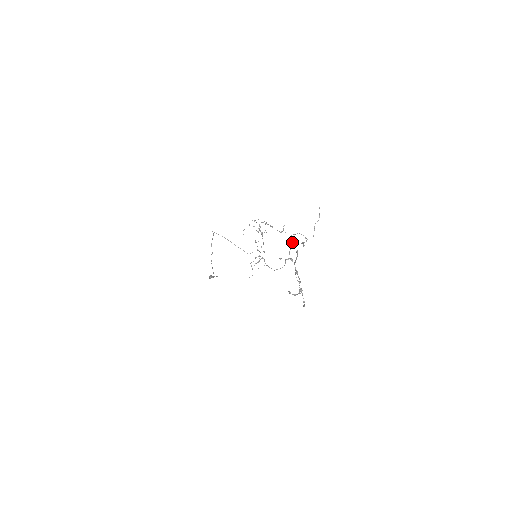
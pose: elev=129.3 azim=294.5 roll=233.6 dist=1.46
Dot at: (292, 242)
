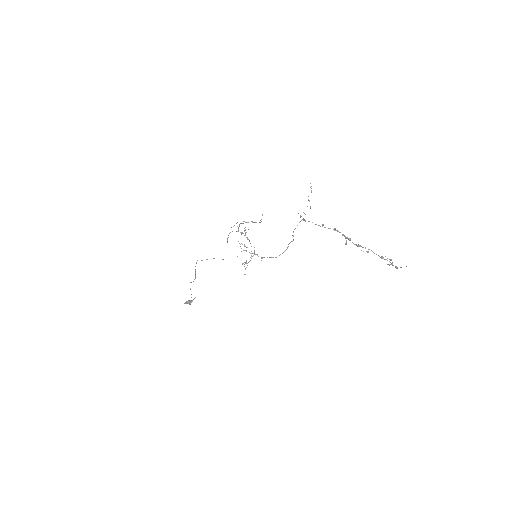
Dot at: (316, 224)
